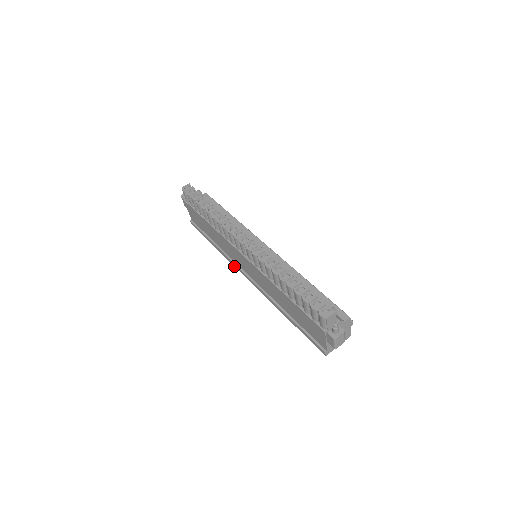
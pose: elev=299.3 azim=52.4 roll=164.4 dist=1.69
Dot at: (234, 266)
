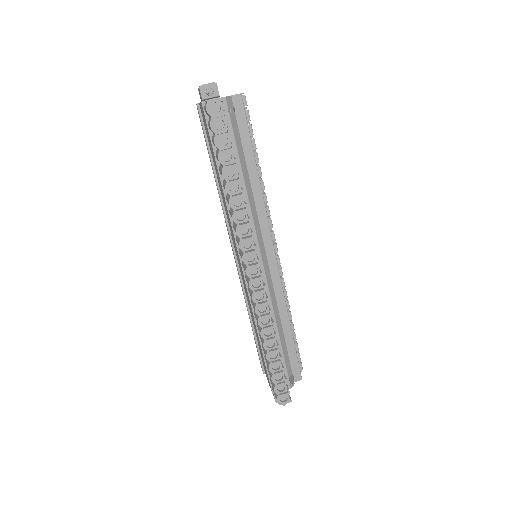
Dot at: (225, 222)
